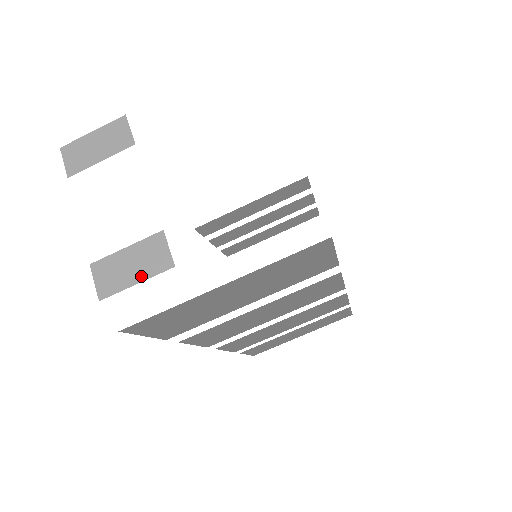
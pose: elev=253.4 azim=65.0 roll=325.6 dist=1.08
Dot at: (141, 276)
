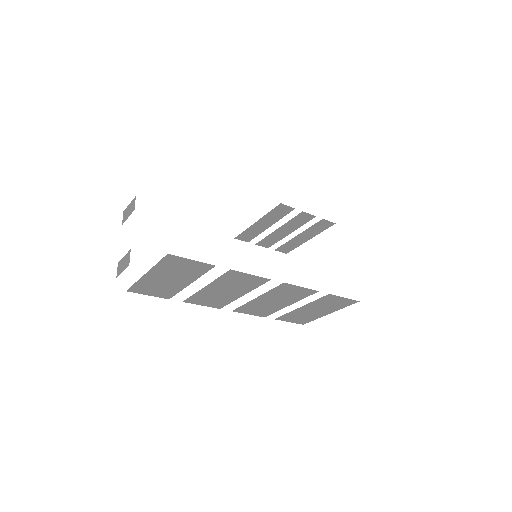
Dot at: (124, 268)
